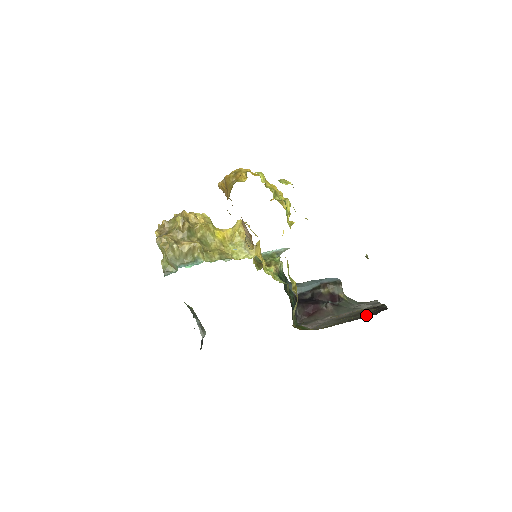
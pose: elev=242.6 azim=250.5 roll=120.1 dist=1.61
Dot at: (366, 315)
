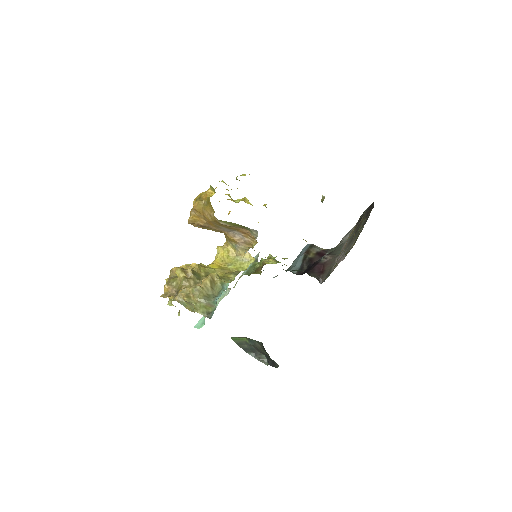
Dot at: (368, 214)
